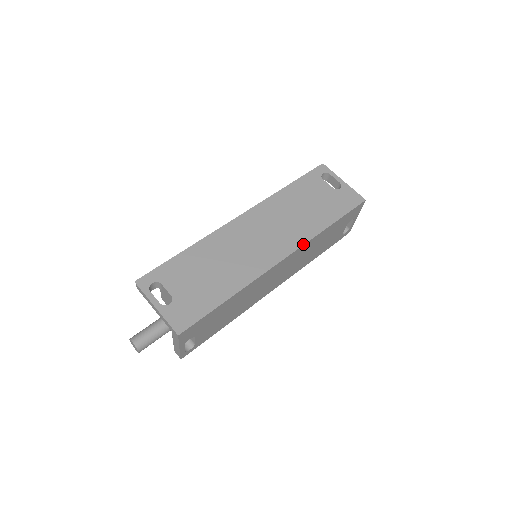
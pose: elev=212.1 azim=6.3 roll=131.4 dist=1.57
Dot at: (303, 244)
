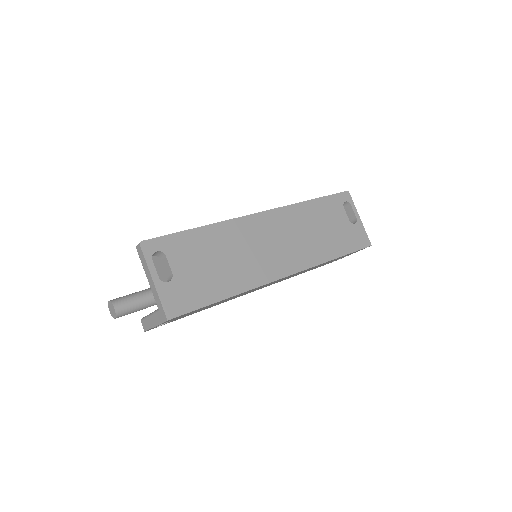
Dot at: (308, 268)
